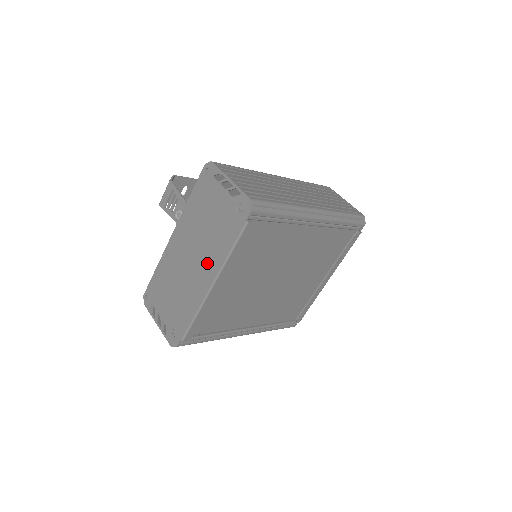
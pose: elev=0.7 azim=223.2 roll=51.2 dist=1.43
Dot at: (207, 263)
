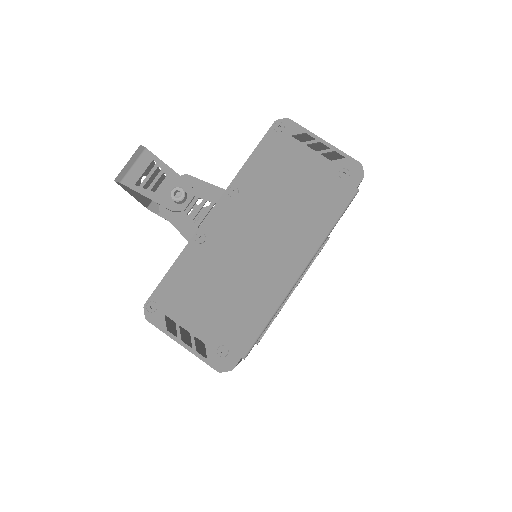
Dot at: (291, 244)
